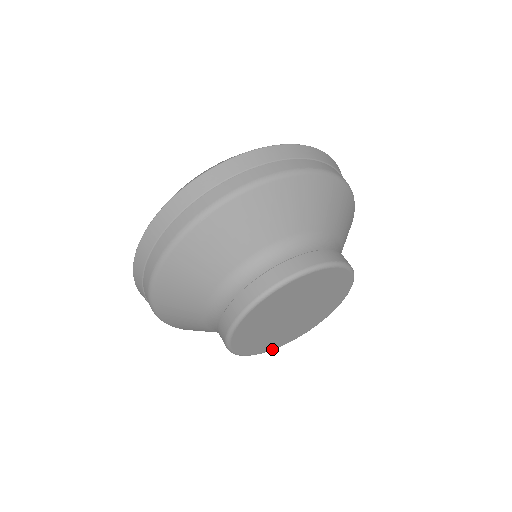
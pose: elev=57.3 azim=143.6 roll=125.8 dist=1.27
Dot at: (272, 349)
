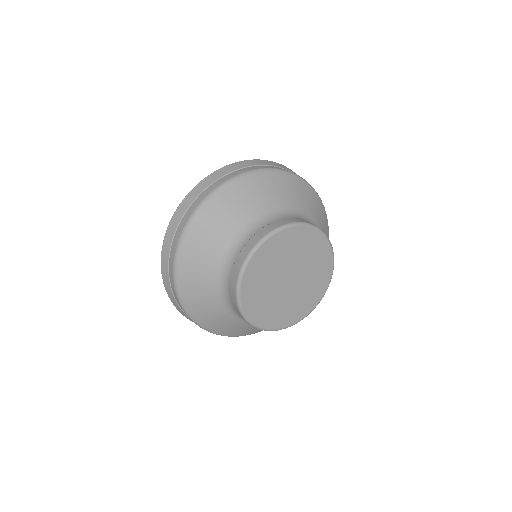
Dot at: (318, 302)
